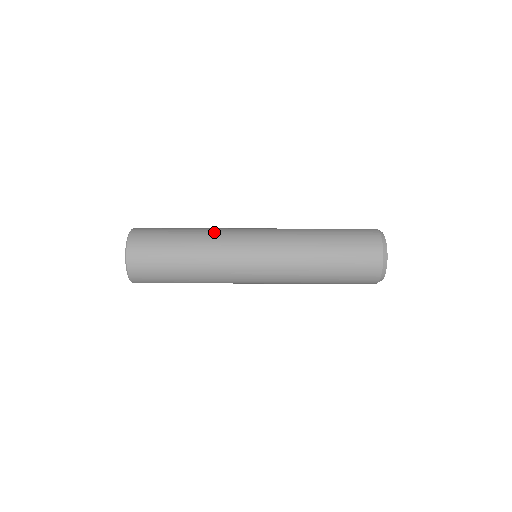
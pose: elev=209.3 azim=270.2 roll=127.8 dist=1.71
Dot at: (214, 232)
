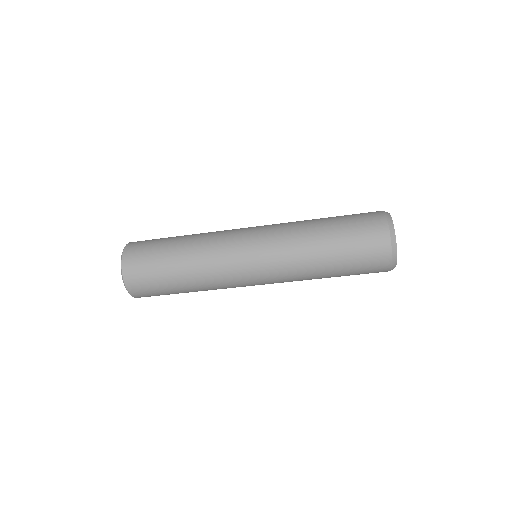
Dot at: occluded
